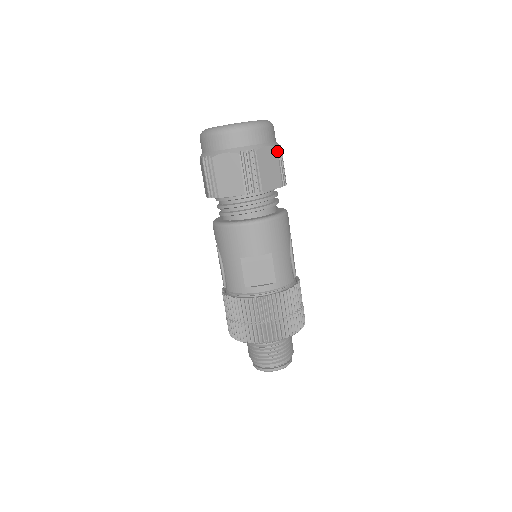
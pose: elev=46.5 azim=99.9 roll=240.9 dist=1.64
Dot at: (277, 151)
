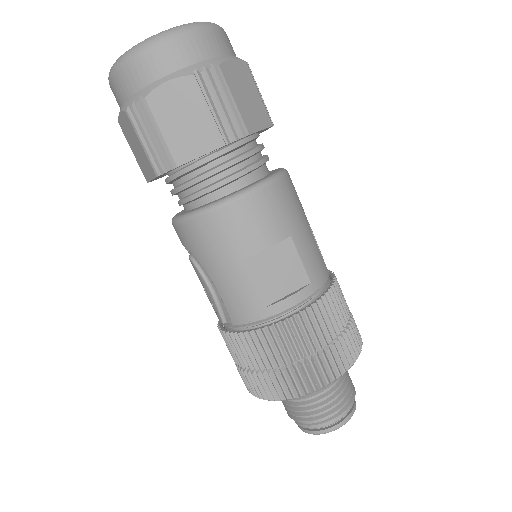
Dot at: (248, 68)
